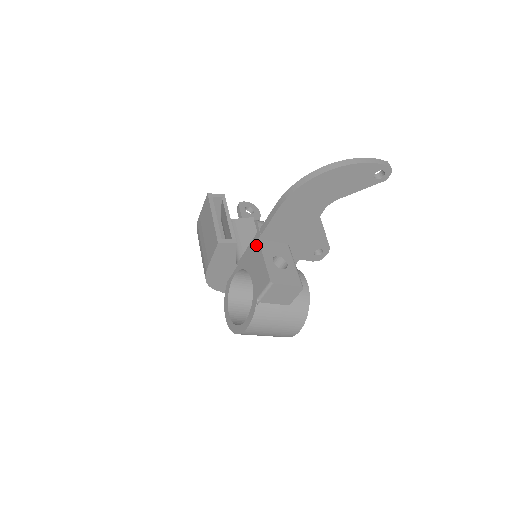
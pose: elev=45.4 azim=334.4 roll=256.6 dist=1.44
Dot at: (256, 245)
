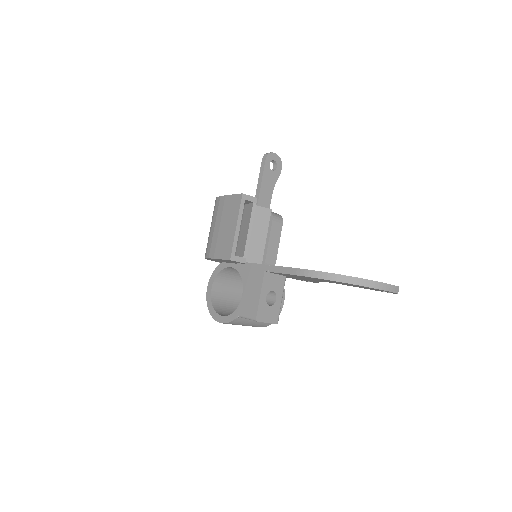
Dot at: (260, 274)
